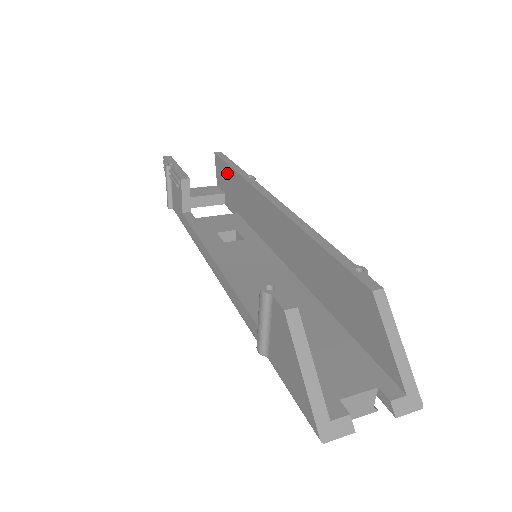
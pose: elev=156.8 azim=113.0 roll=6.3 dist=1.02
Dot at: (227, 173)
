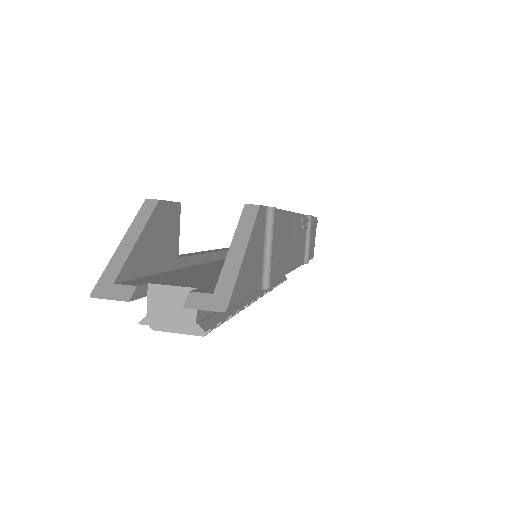
Dot at: occluded
